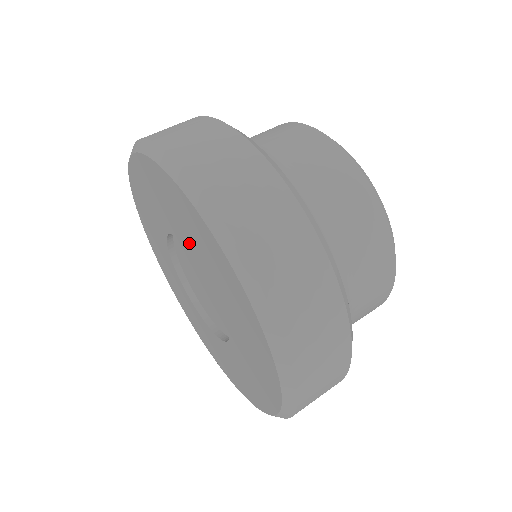
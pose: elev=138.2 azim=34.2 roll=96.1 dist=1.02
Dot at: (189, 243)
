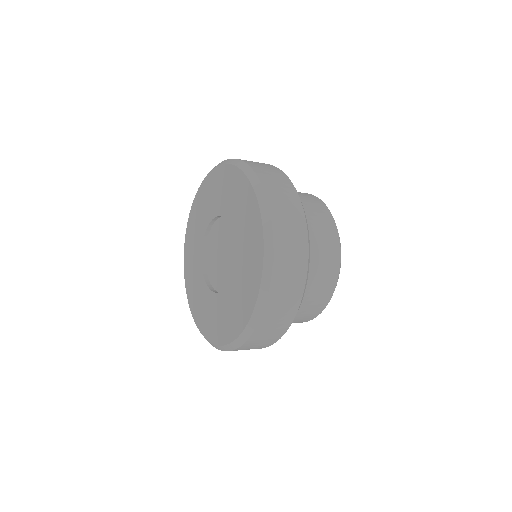
Dot at: (239, 265)
